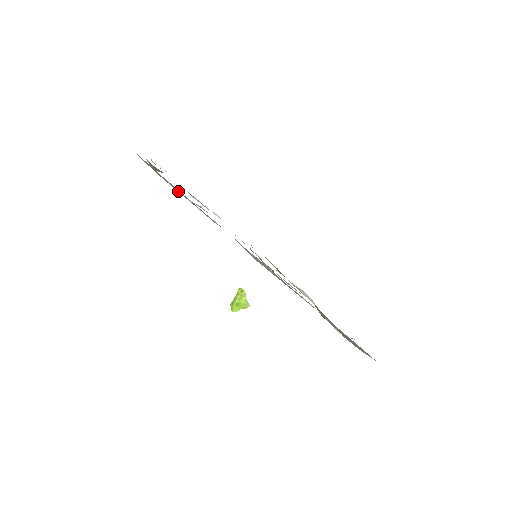
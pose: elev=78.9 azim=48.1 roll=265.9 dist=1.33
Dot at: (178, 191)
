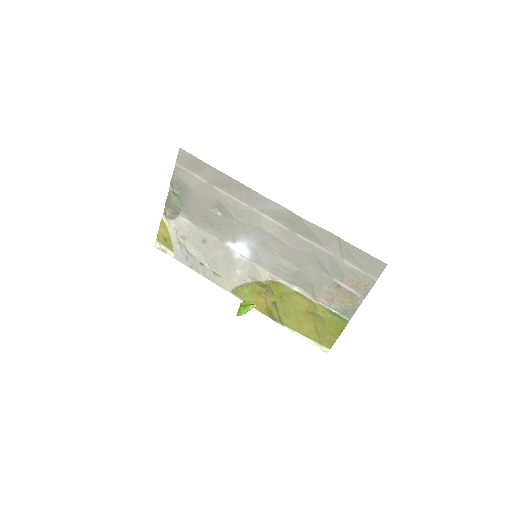
Dot at: (204, 190)
